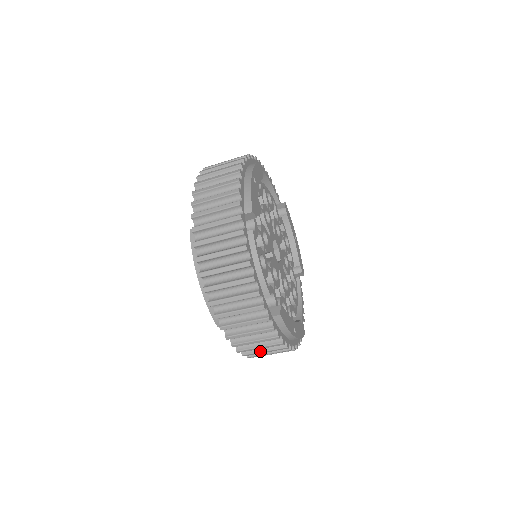
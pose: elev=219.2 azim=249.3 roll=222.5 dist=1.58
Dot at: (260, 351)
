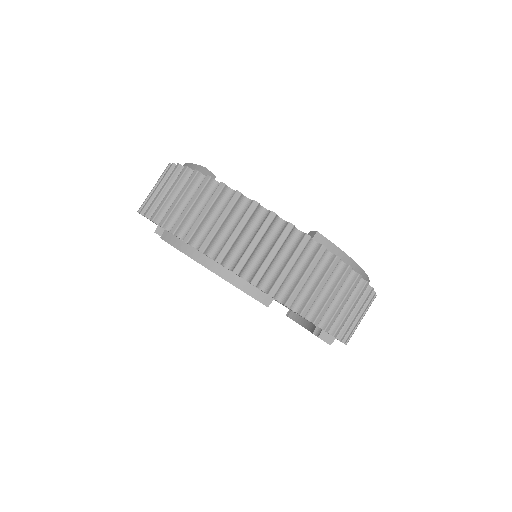
Dot at: (338, 306)
